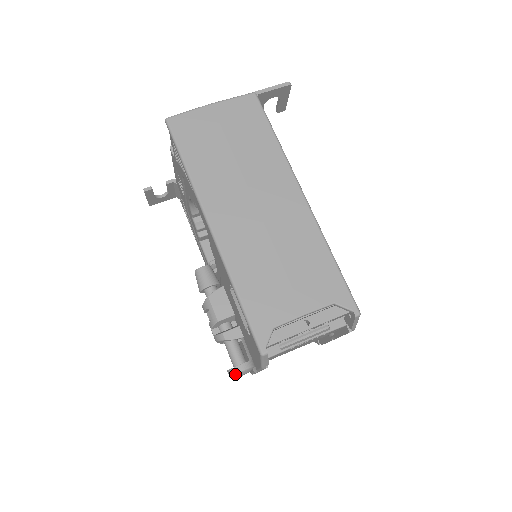
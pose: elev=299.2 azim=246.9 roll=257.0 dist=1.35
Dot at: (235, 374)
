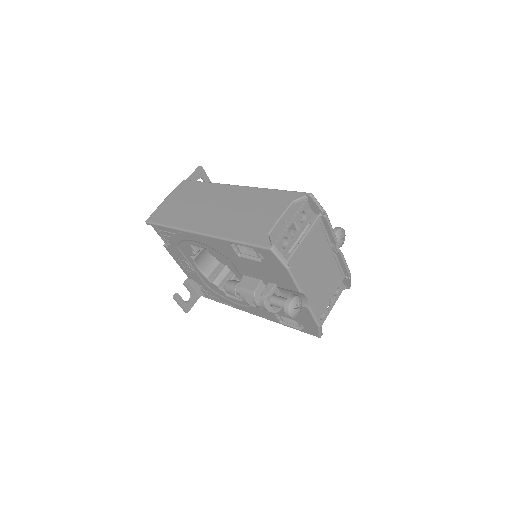
Dot at: (289, 308)
